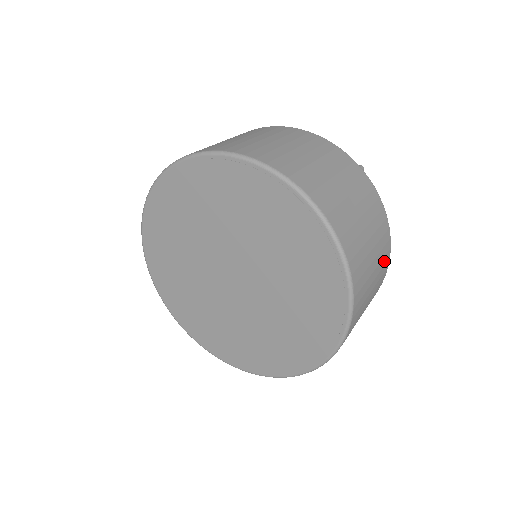
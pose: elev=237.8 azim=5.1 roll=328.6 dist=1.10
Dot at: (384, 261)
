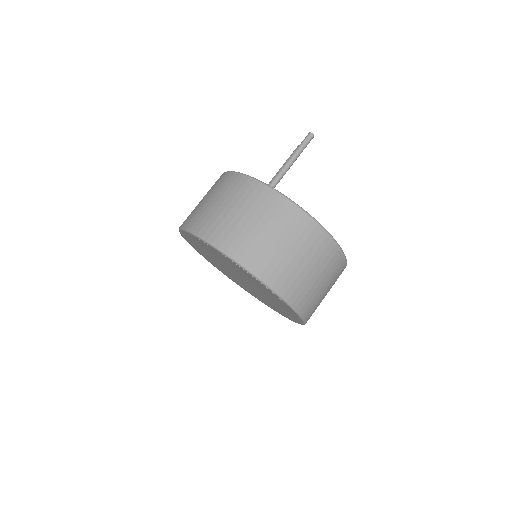
Dot at: (281, 213)
